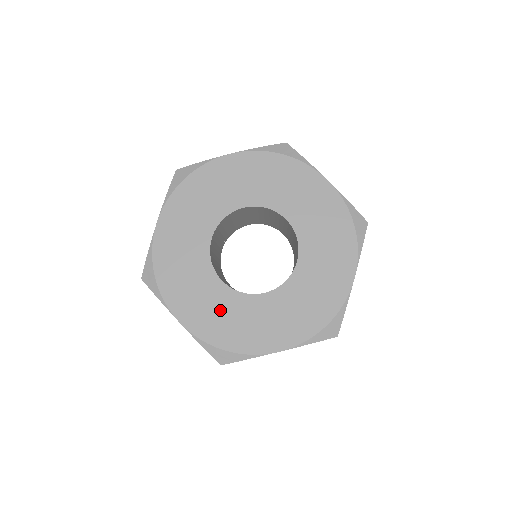
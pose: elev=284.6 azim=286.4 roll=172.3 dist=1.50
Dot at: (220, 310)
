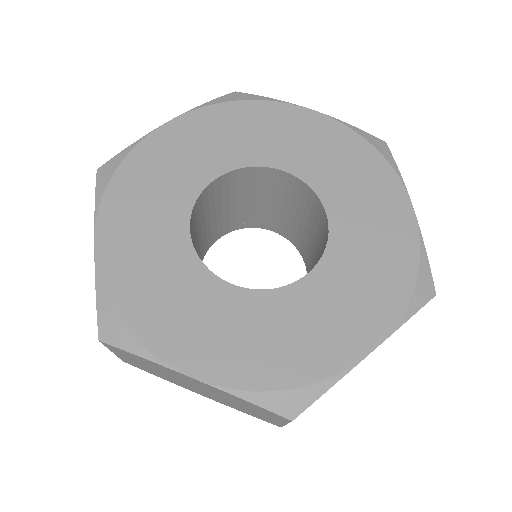
Dot at: (251, 329)
